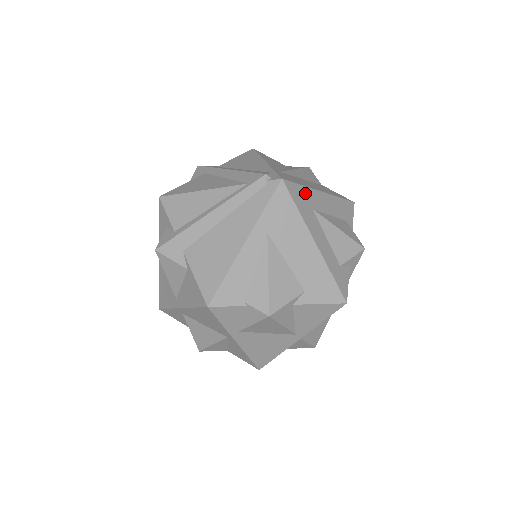
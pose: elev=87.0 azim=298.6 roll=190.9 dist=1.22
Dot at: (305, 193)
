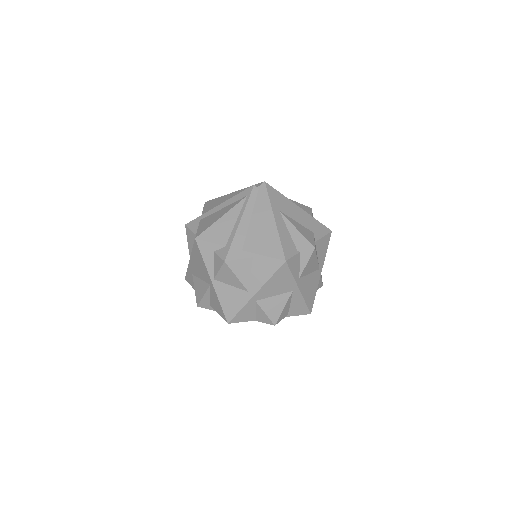
Dot at: occluded
